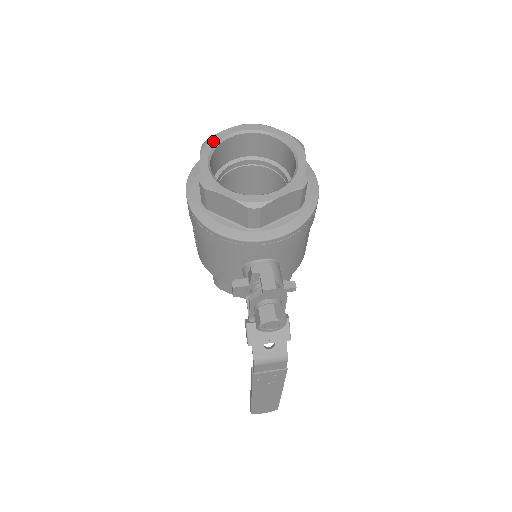
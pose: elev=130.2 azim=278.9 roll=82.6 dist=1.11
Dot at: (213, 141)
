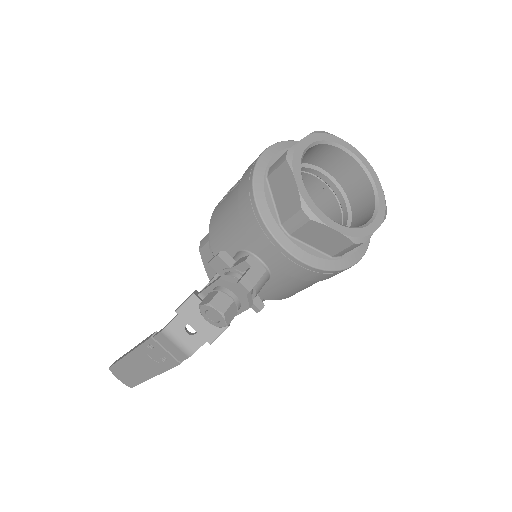
Dot at: (328, 137)
